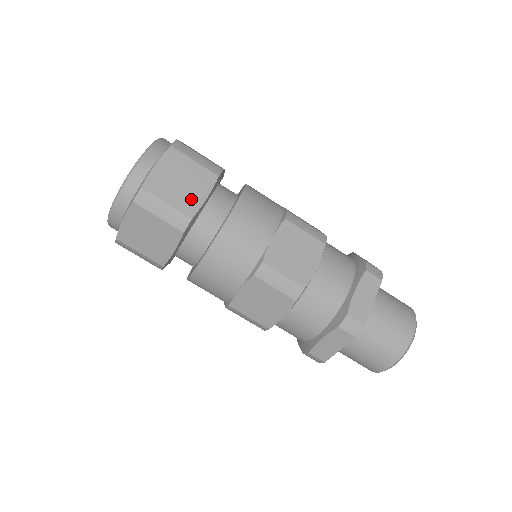
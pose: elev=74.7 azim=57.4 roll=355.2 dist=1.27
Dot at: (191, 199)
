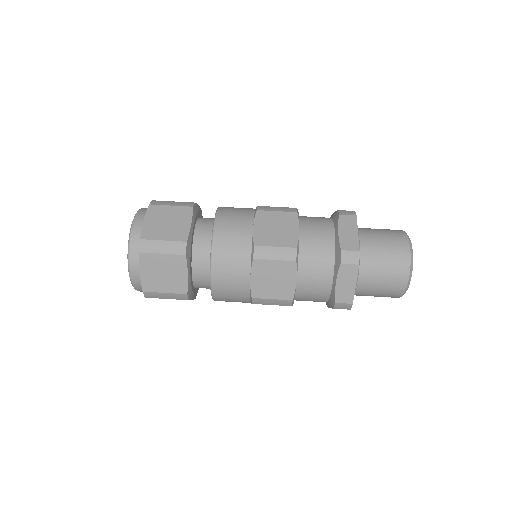
Dot at: (180, 230)
